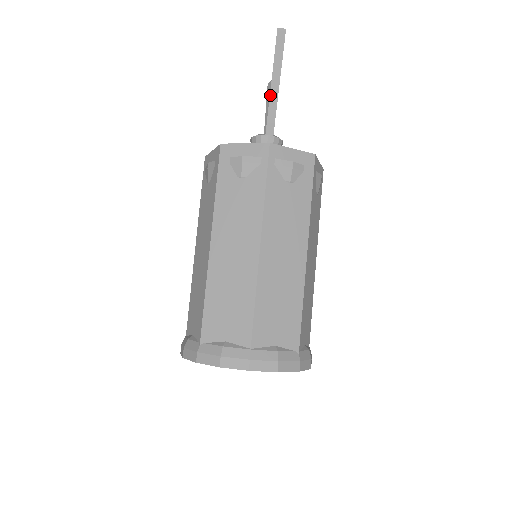
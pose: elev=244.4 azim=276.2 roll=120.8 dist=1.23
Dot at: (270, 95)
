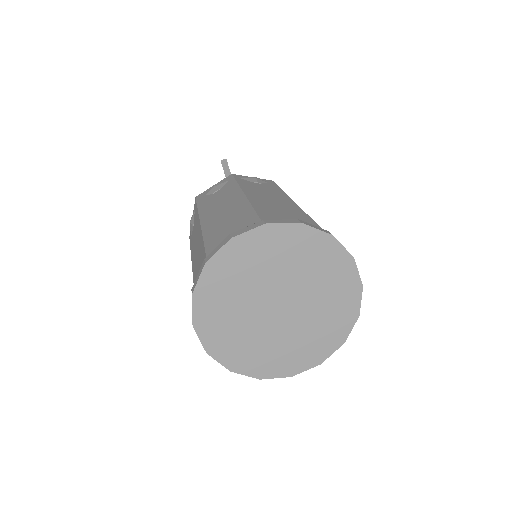
Dot at: occluded
